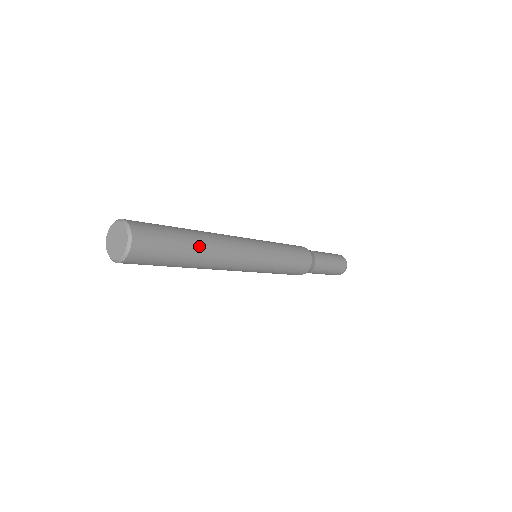
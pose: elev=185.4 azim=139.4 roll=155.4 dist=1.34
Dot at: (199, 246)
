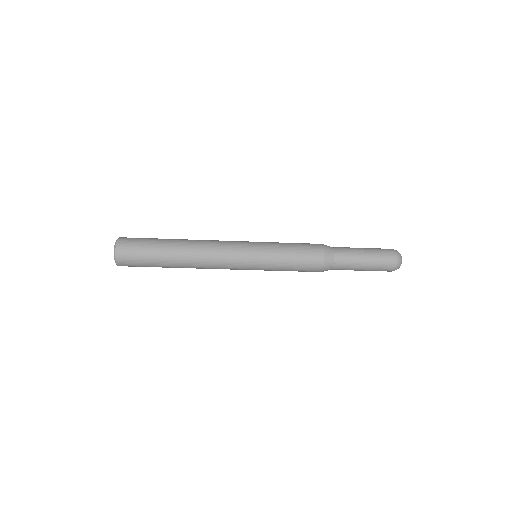
Dot at: (176, 243)
